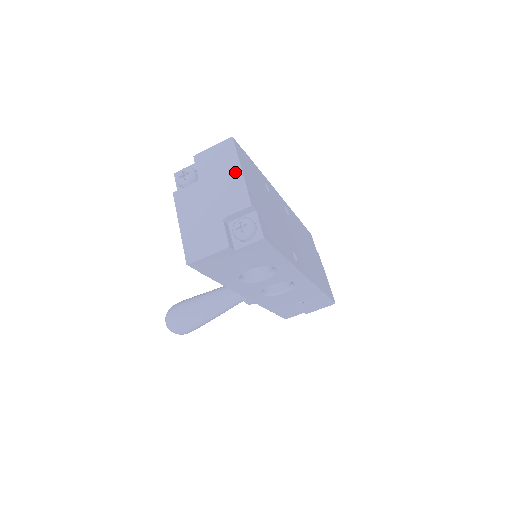
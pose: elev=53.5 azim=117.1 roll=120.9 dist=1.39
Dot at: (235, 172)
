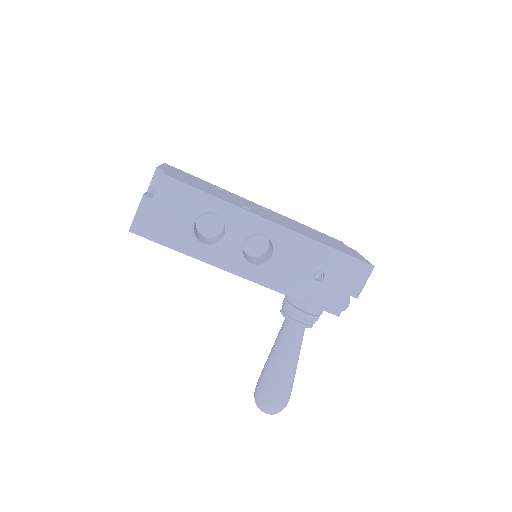
Dot at: occluded
